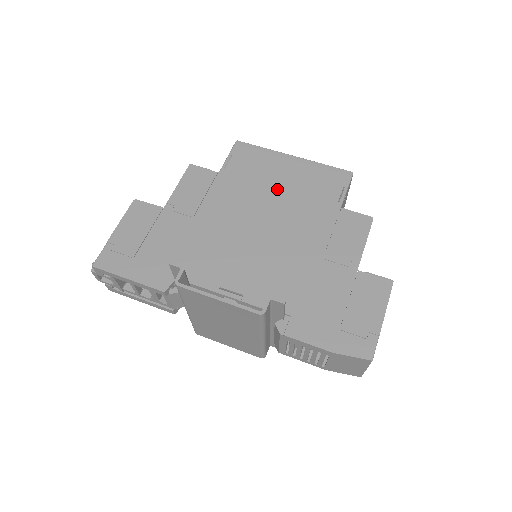
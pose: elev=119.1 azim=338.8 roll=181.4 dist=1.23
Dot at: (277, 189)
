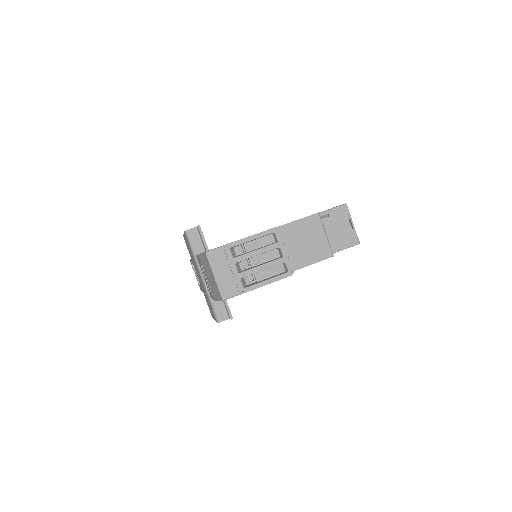
Dot at: occluded
